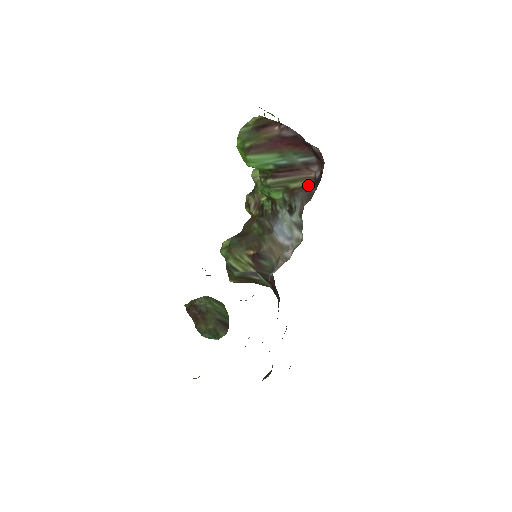
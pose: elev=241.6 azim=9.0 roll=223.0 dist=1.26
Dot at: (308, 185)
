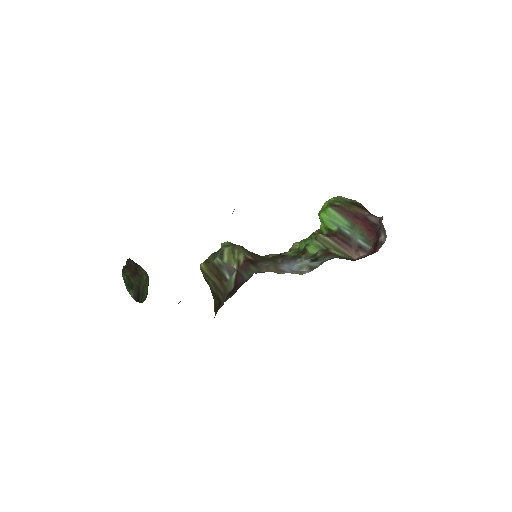
Dot at: (346, 258)
